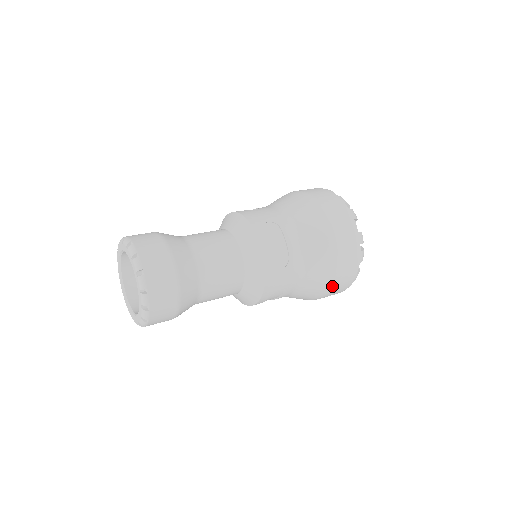
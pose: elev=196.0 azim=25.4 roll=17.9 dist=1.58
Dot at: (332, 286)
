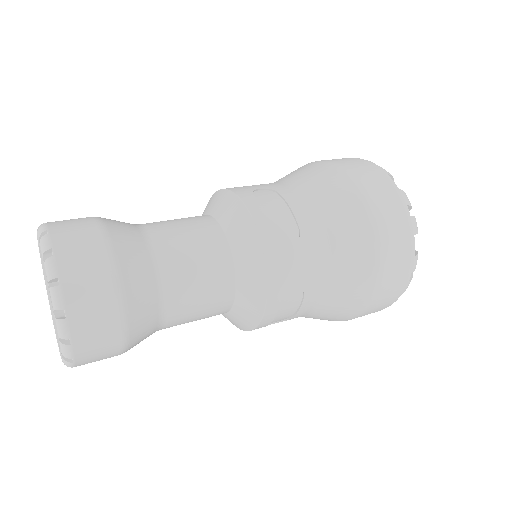
Dot at: (380, 275)
